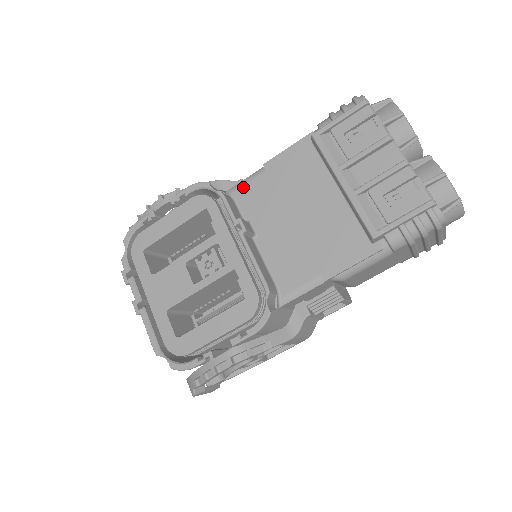
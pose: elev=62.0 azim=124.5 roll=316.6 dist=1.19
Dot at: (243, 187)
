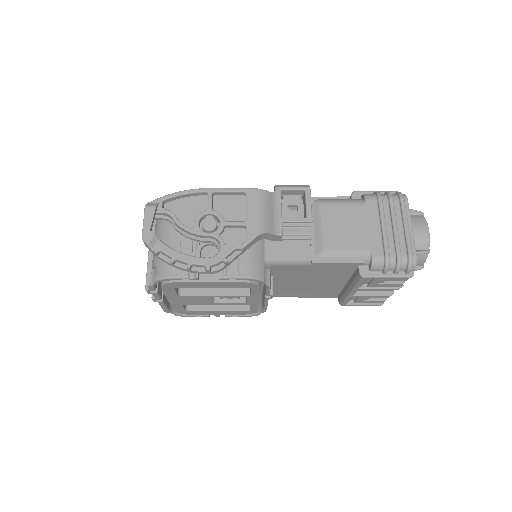
Dot at: (285, 266)
